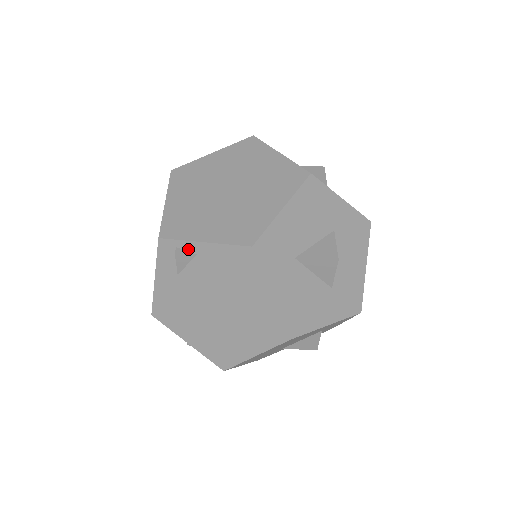
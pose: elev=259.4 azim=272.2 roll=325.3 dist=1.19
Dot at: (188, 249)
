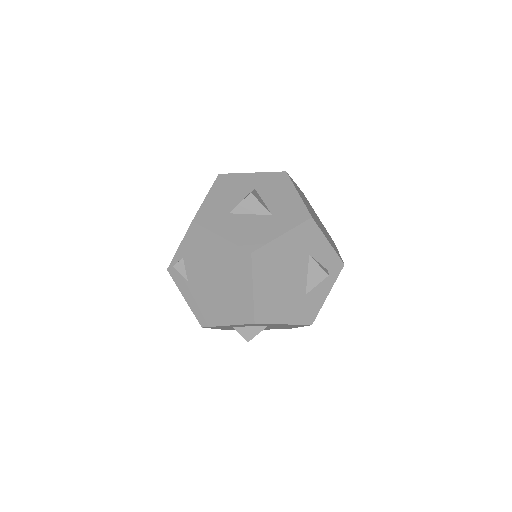
Dot at: (178, 259)
